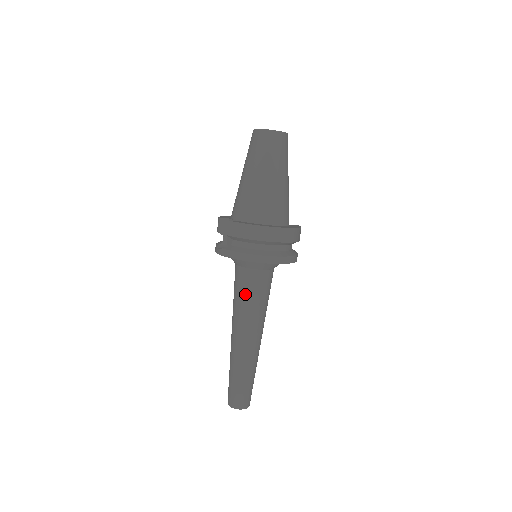
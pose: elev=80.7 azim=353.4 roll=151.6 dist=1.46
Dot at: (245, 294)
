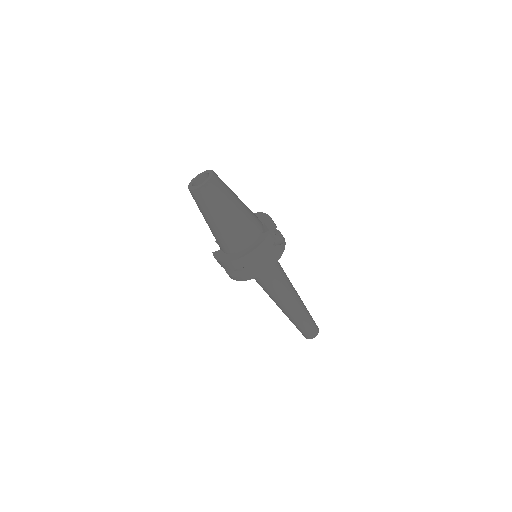
Dot at: occluded
